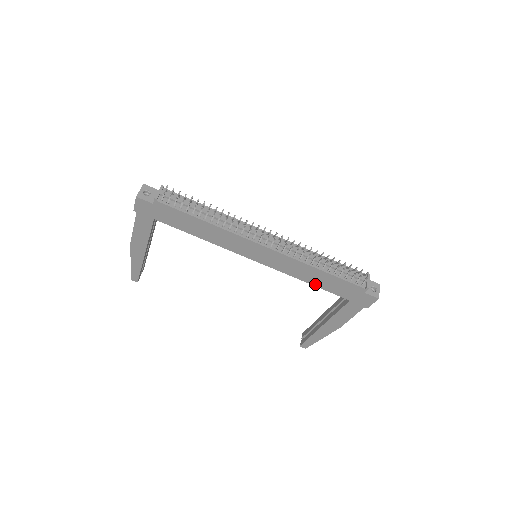
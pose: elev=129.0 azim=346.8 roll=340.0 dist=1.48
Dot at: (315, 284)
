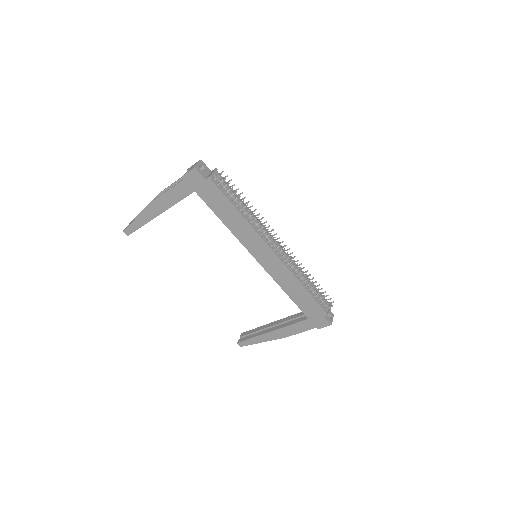
Dot at: (291, 296)
